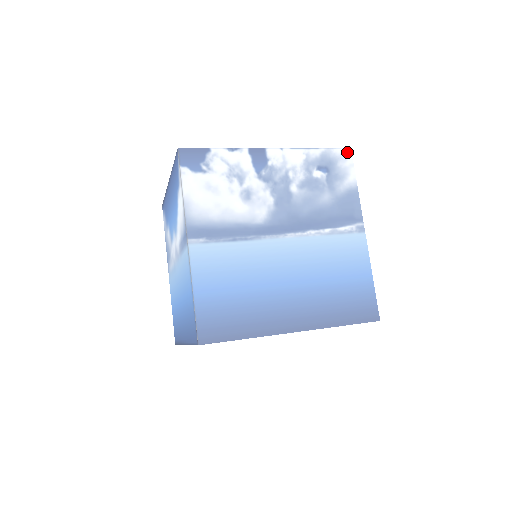
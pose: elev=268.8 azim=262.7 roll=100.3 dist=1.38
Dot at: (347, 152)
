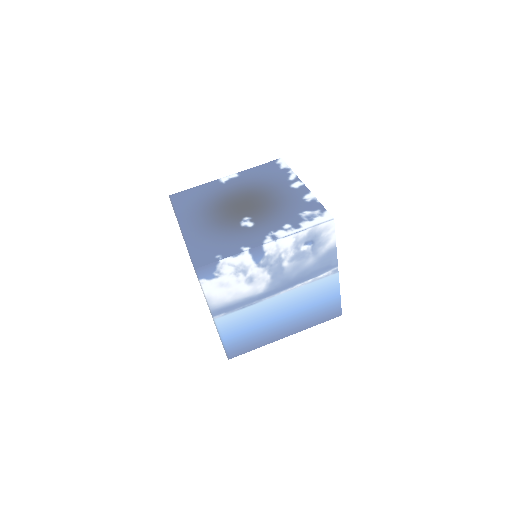
Dot at: (330, 223)
